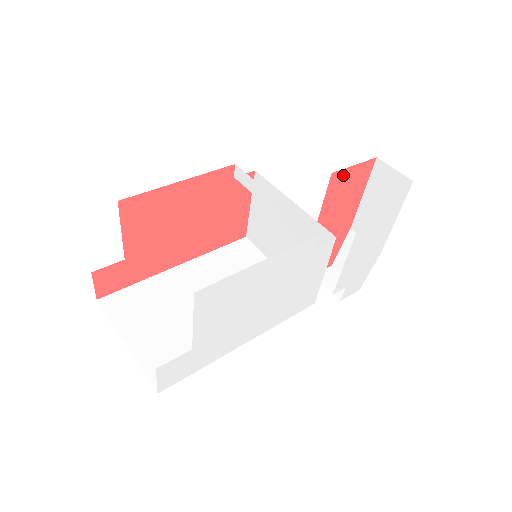
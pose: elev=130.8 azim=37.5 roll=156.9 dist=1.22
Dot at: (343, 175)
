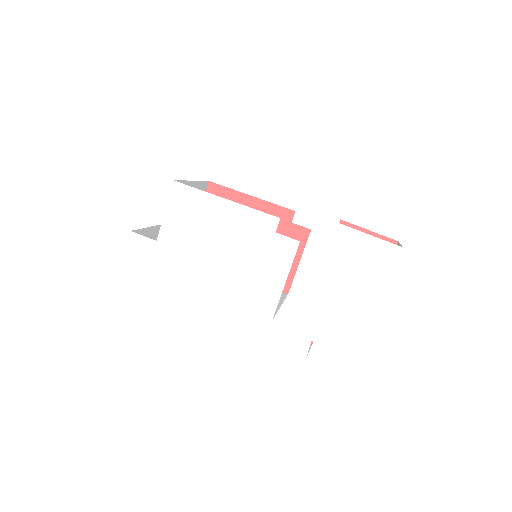
Dot at: occluded
